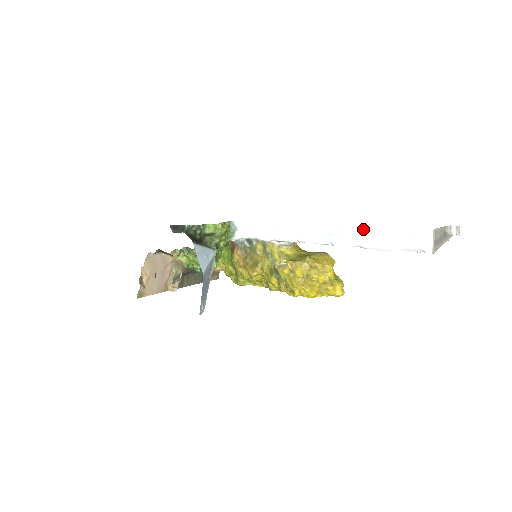
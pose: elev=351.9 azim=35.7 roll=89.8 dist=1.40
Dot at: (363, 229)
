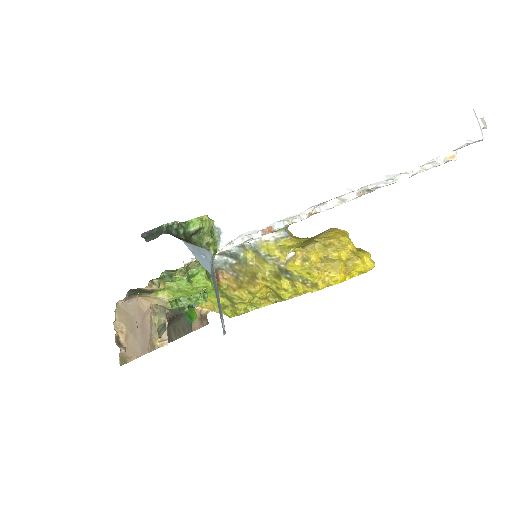
Dot at: (384, 152)
